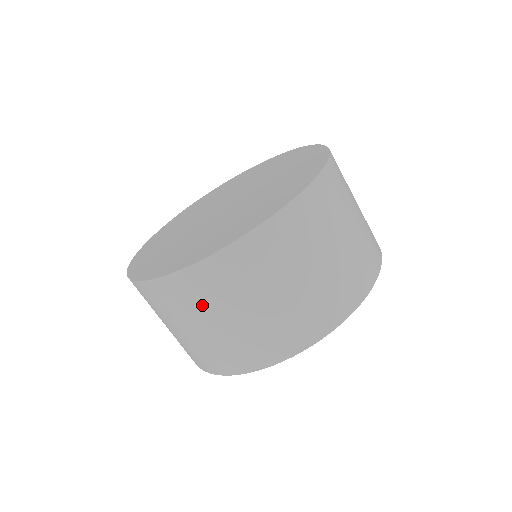
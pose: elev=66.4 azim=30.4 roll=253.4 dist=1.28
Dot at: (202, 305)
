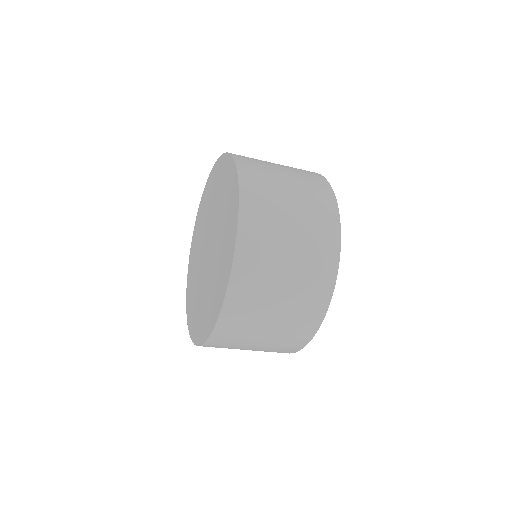
Dot at: (255, 313)
